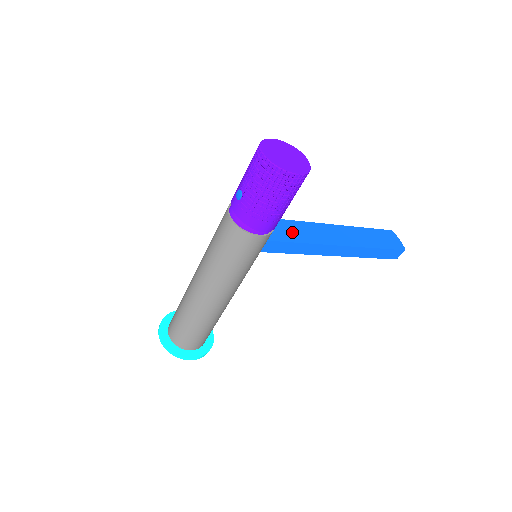
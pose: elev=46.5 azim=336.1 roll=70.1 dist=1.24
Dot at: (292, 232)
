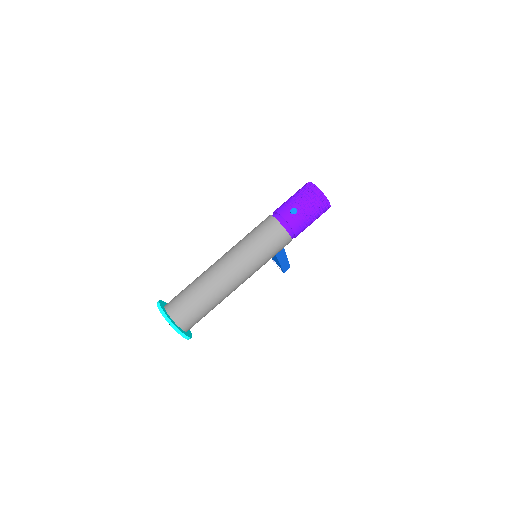
Dot at: occluded
